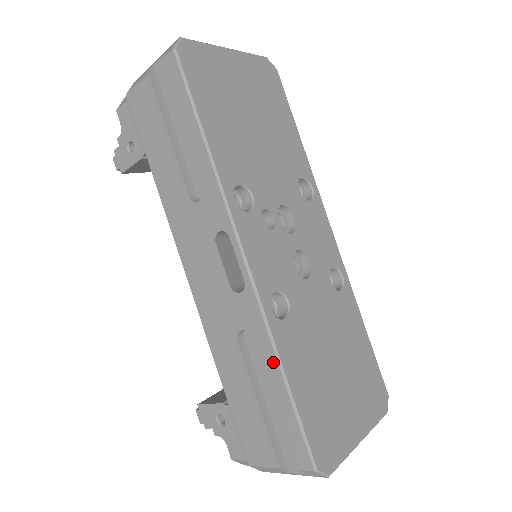
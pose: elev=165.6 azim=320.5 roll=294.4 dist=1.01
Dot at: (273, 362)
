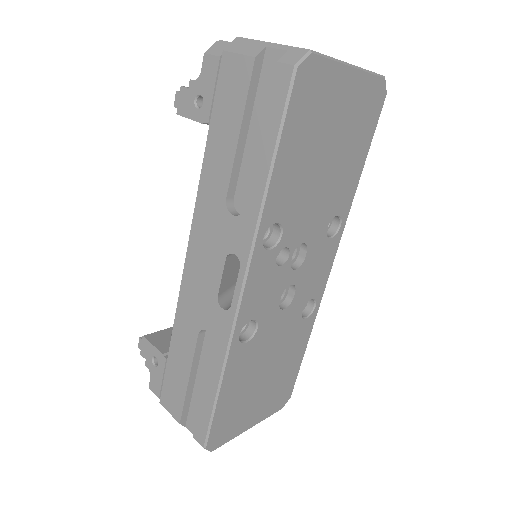
Dot at: (217, 371)
